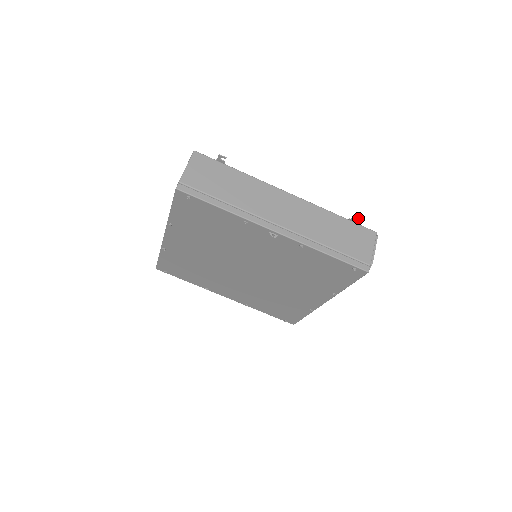
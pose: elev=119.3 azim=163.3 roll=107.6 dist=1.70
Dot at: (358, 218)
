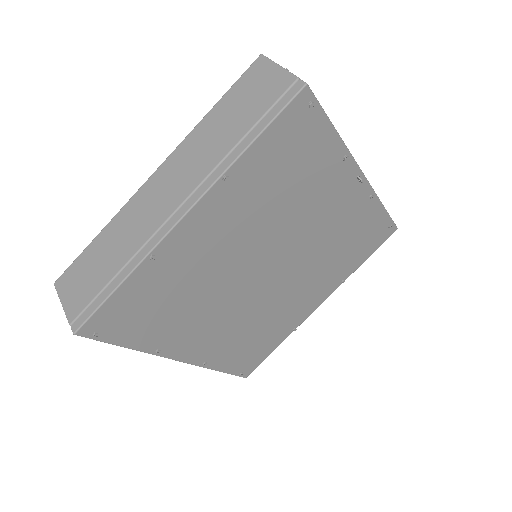
Dot at: occluded
